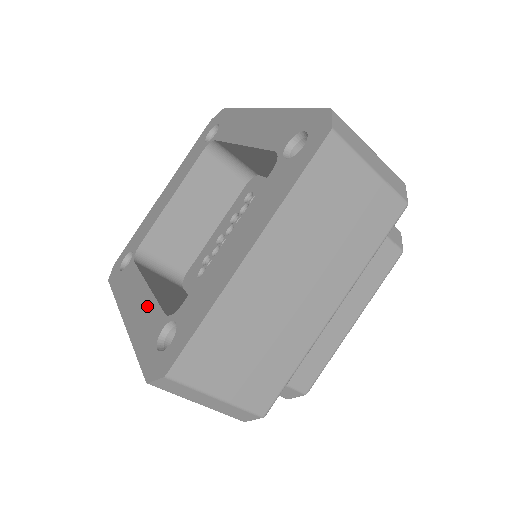
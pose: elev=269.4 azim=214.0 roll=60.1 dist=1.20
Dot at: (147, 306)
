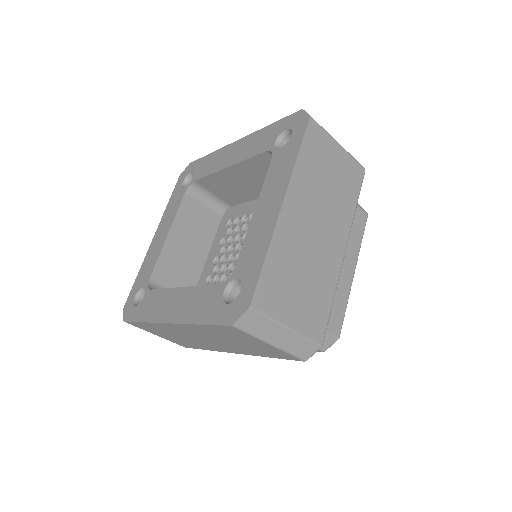
Dot at: (193, 295)
